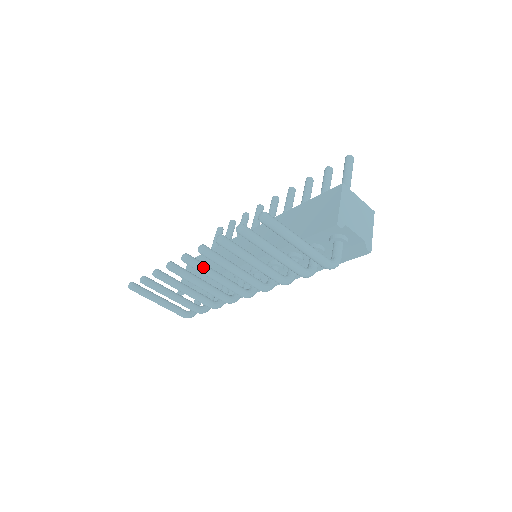
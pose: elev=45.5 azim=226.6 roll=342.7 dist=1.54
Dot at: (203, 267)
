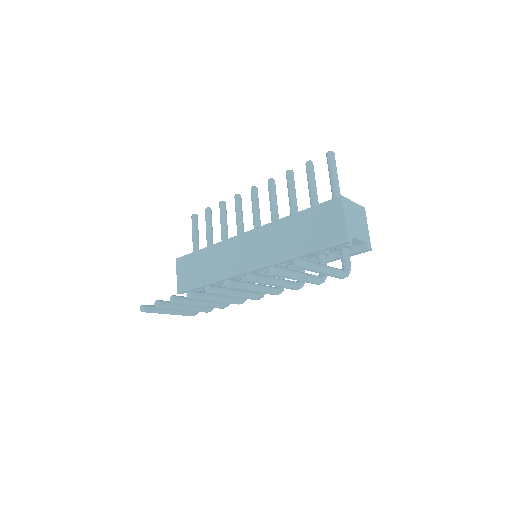
Dot at: (224, 291)
